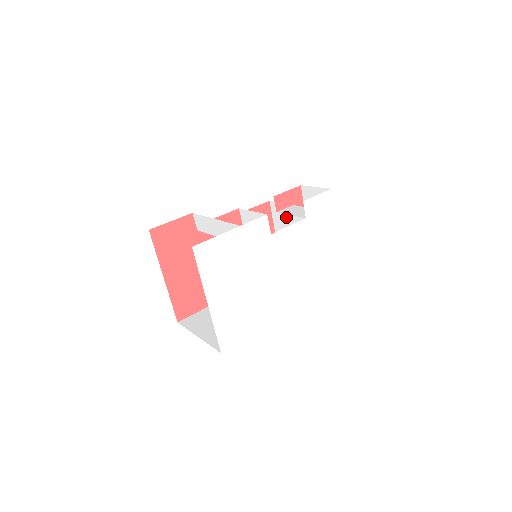
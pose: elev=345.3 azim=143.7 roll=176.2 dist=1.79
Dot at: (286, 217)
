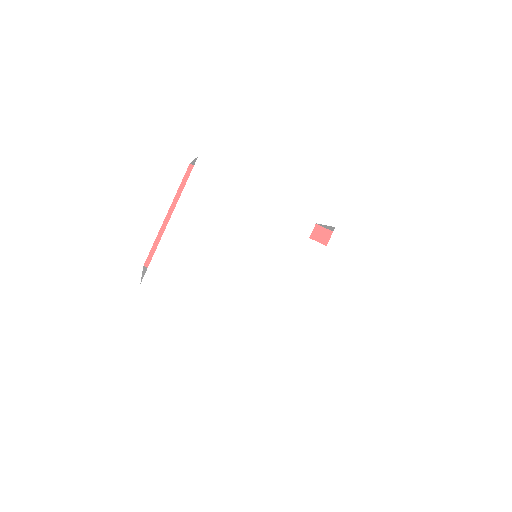
Dot at: occluded
